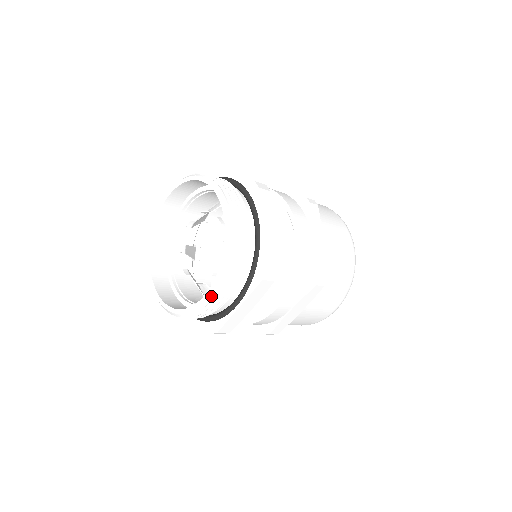
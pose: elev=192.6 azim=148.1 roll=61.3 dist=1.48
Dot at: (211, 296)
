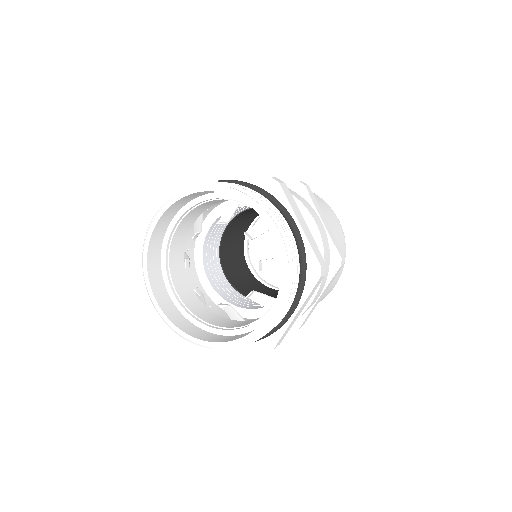
Dot at: (213, 348)
